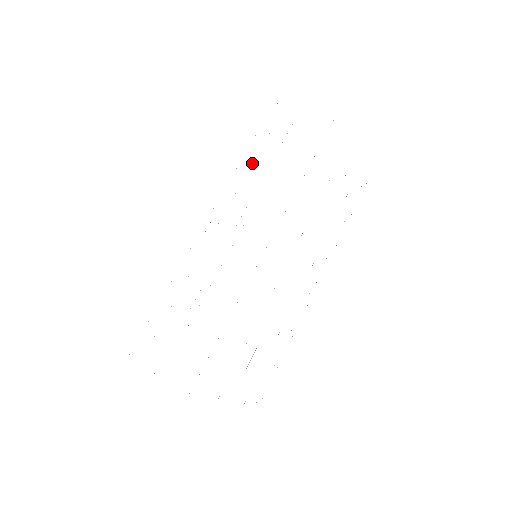
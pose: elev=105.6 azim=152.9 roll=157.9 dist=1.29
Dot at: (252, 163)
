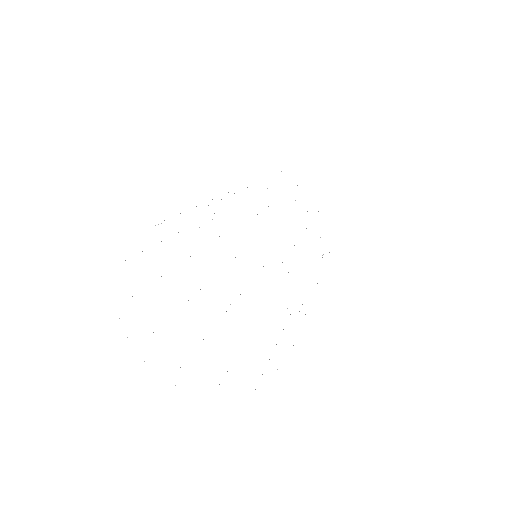
Dot at: occluded
